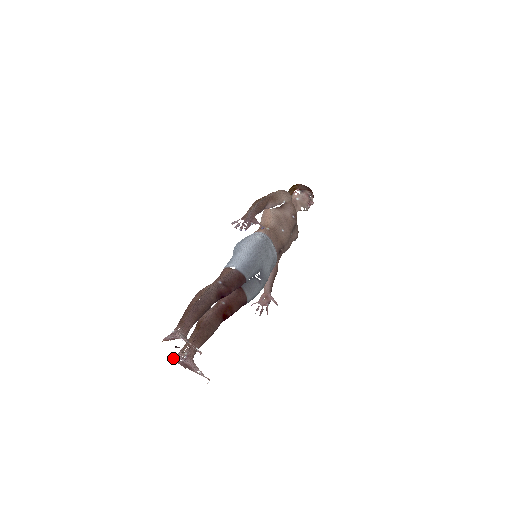
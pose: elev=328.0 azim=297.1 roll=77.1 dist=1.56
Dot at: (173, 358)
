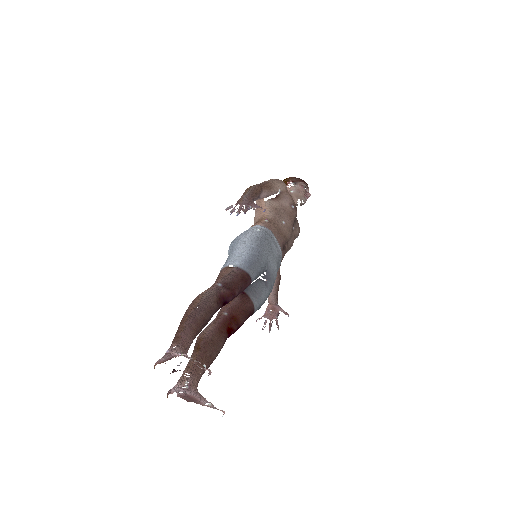
Dot at: (170, 391)
